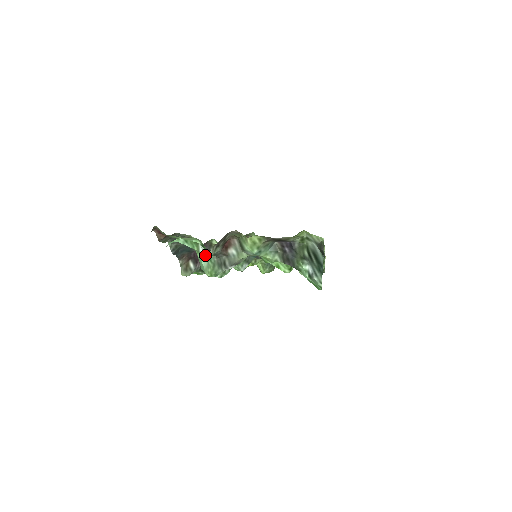
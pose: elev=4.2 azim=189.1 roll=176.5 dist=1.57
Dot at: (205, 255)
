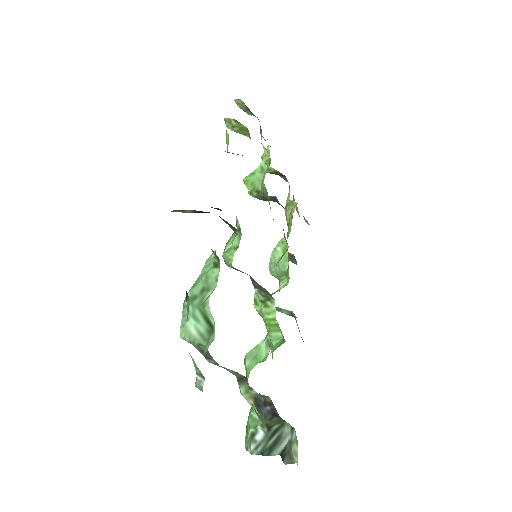
Dot at: occluded
